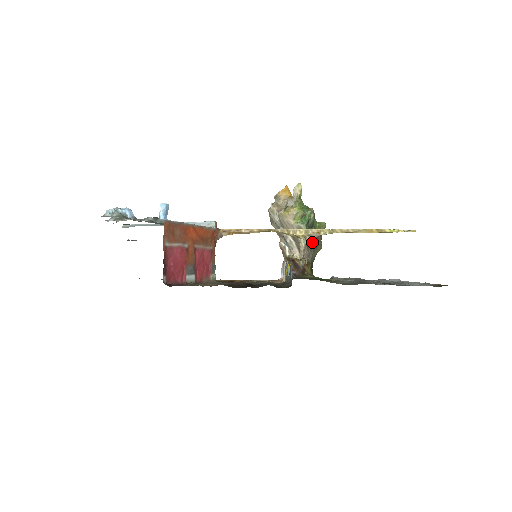
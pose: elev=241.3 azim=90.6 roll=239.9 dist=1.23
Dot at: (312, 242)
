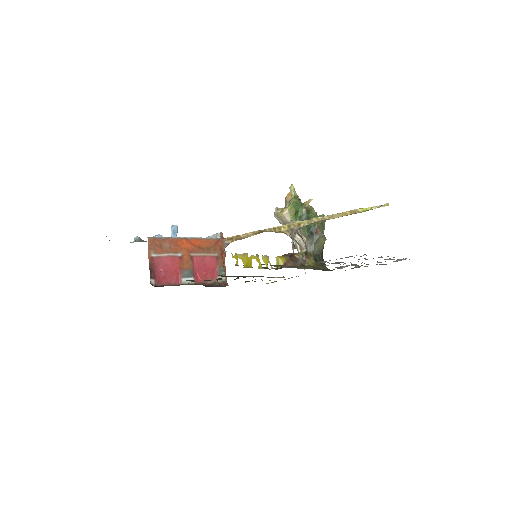
Dot at: (310, 235)
